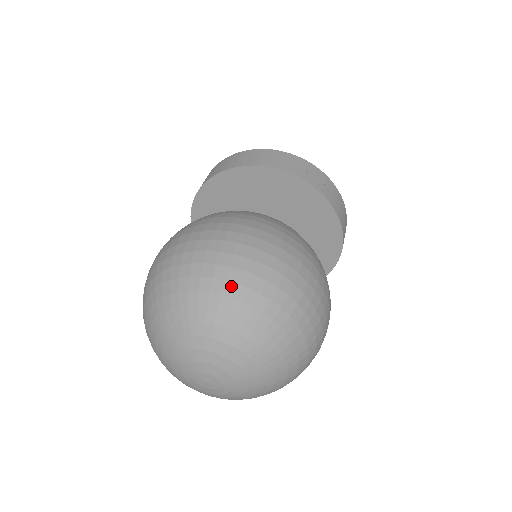
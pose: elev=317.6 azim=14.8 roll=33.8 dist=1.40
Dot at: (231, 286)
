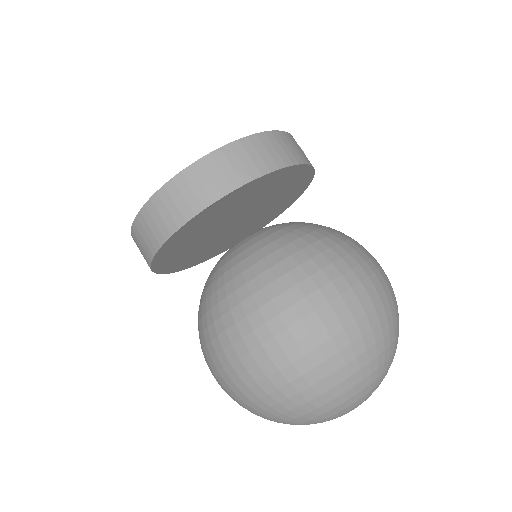
Dot at: occluded
